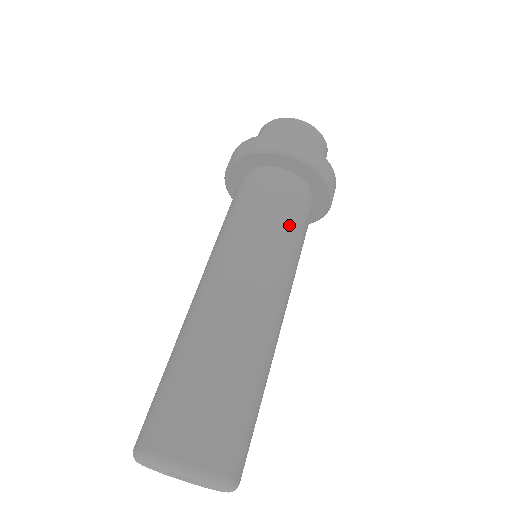
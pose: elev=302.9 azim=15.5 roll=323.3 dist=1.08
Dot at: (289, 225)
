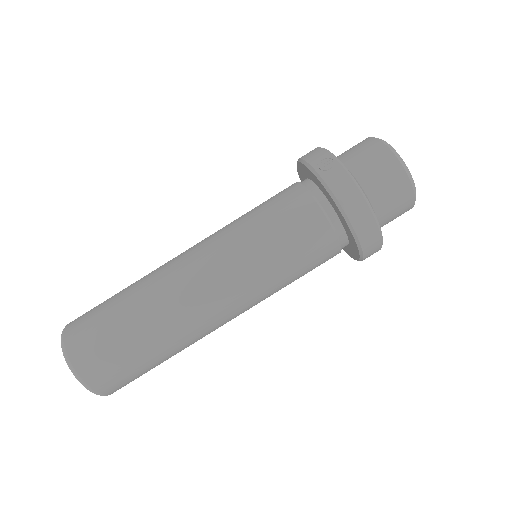
Dot at: (290, 267)
